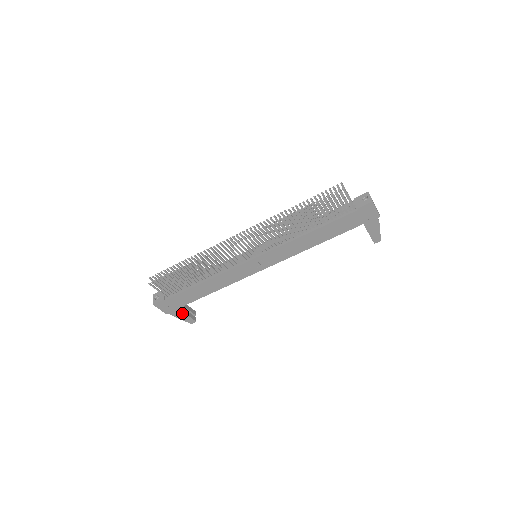
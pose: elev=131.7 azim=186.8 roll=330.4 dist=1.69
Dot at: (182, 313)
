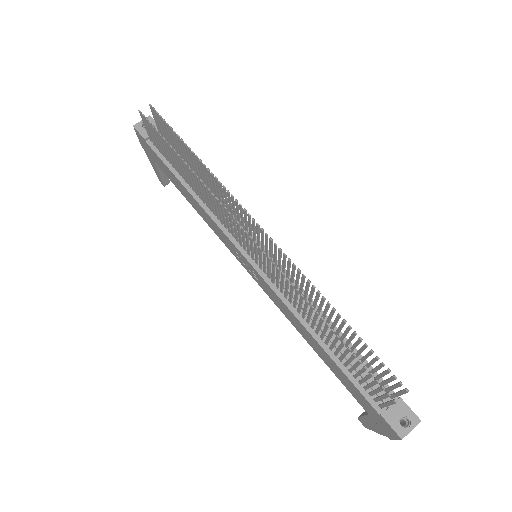
Dot at: (156, 167)
